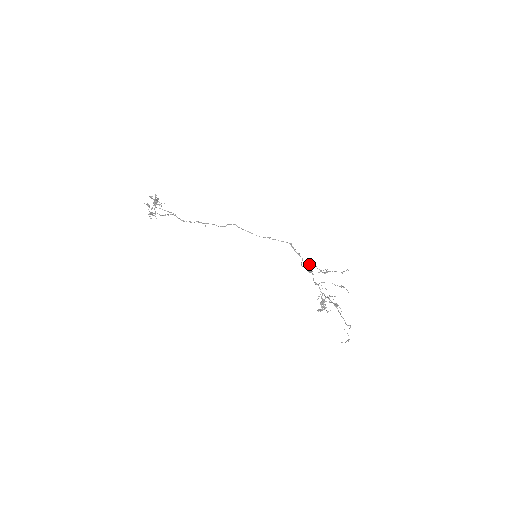
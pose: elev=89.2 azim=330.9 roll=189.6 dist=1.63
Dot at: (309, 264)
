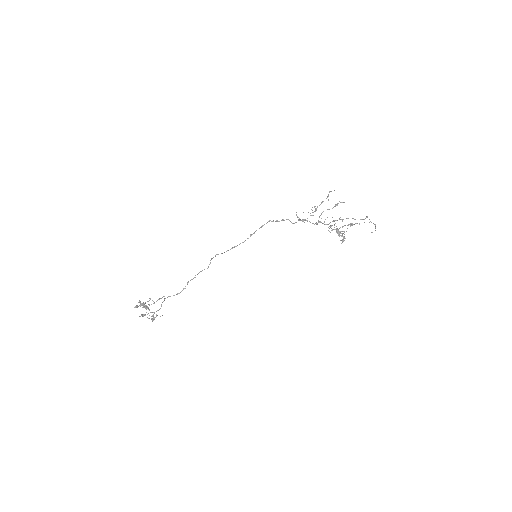
Dot at: occluded
